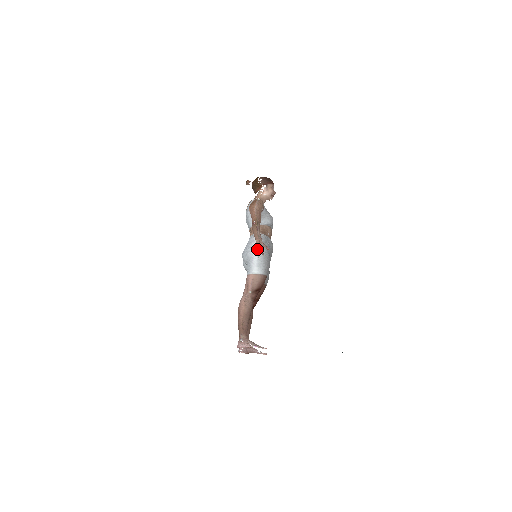
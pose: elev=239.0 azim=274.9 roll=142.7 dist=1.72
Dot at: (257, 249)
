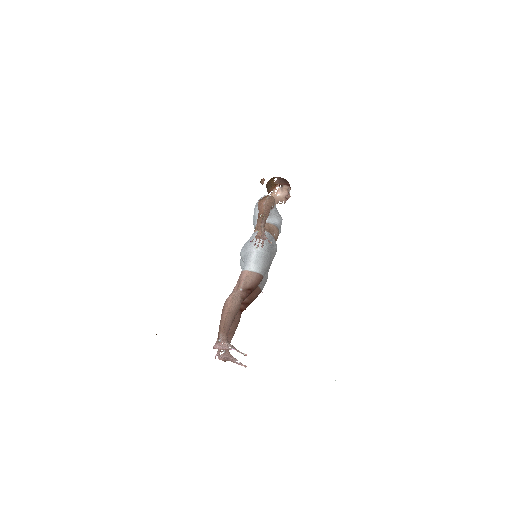
Dot at: occluded
